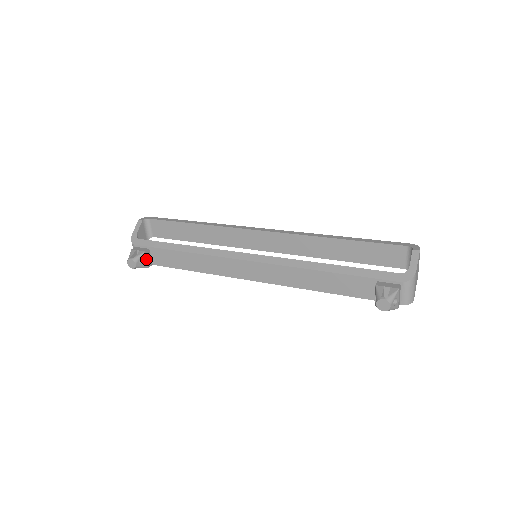
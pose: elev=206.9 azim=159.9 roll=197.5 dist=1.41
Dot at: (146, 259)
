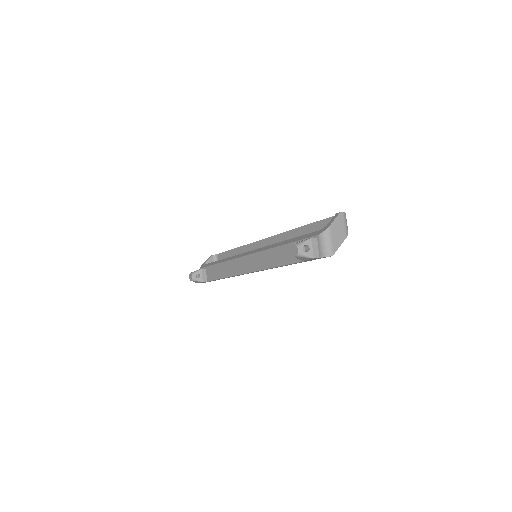
Dot at: (202, 275)
